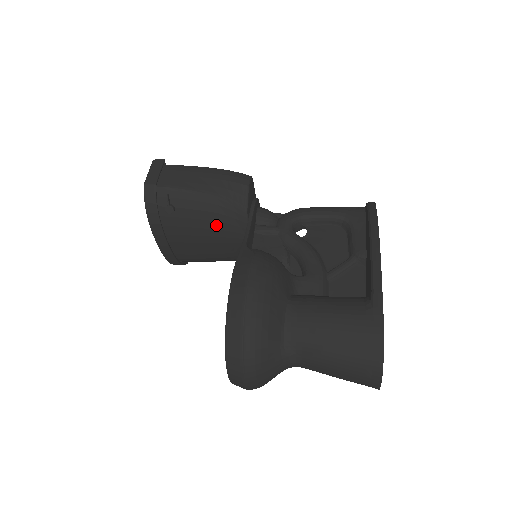
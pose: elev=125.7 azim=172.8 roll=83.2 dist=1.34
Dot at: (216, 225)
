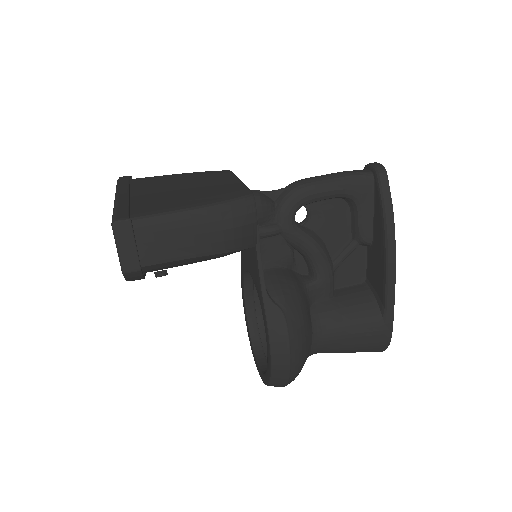
Dot at: occluded
